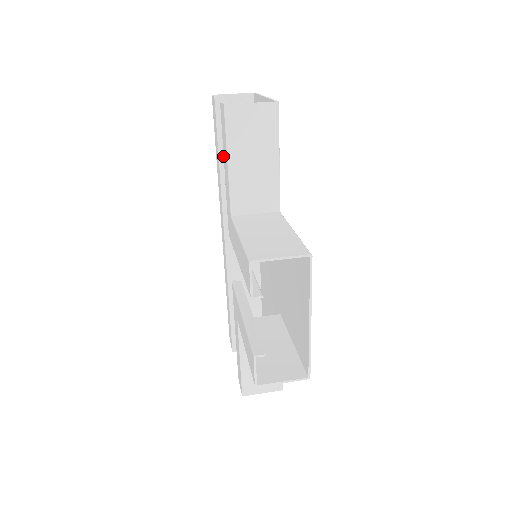
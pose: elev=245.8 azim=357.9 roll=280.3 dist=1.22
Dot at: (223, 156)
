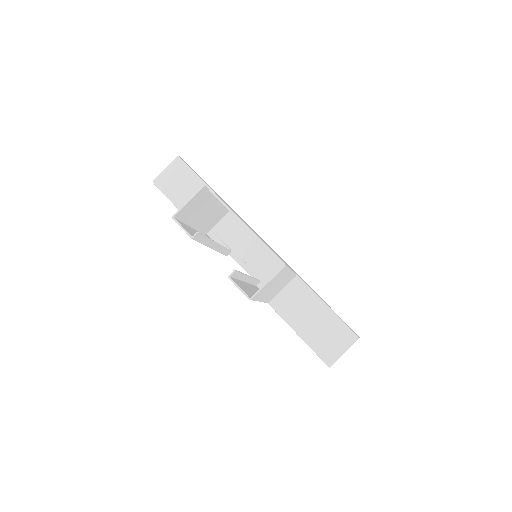
Dot at: occluded
